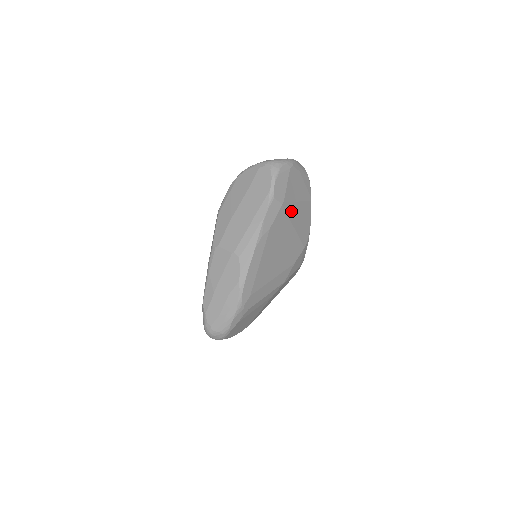
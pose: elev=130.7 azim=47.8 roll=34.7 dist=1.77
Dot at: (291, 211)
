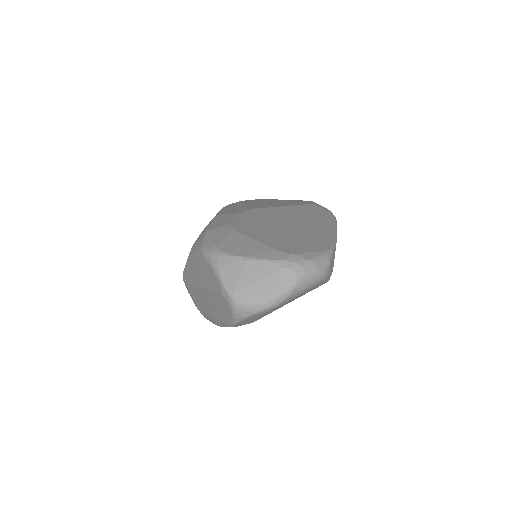
Dot at: occluded
